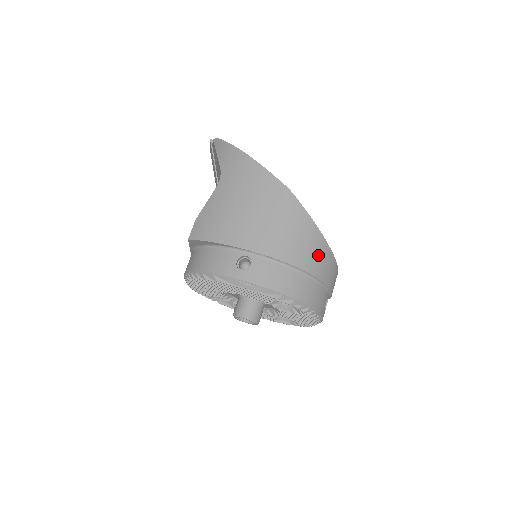
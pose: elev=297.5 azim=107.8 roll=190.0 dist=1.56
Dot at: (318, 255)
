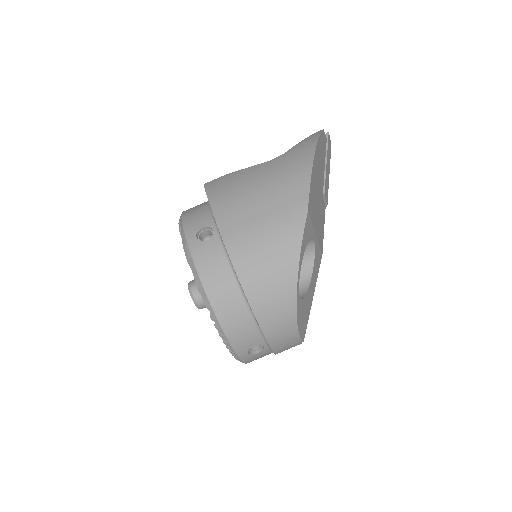
Dot at: (274, 292)
